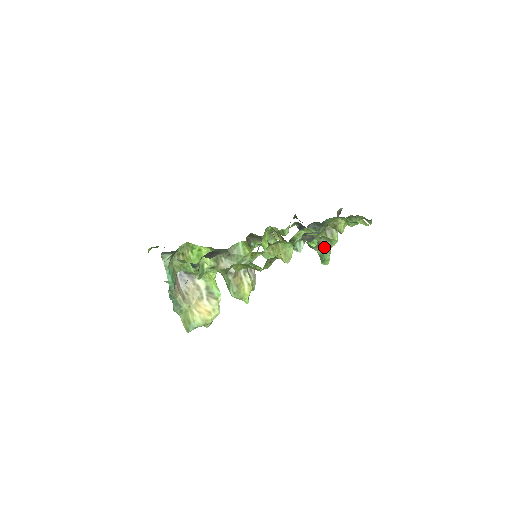
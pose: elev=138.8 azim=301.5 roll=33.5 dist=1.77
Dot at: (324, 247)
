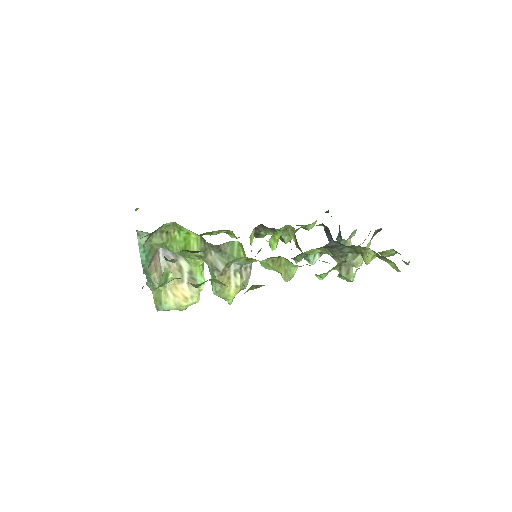
Dot at: occluded
